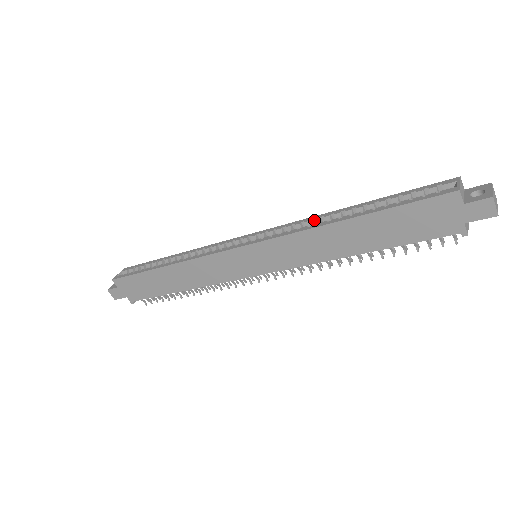
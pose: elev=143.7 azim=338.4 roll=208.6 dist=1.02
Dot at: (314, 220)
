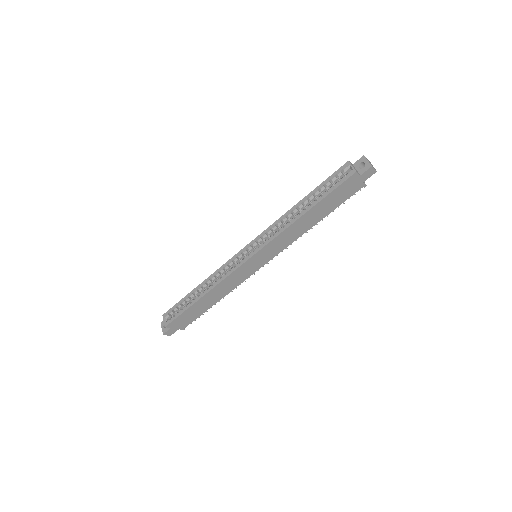
Dot at: (283, 220)
